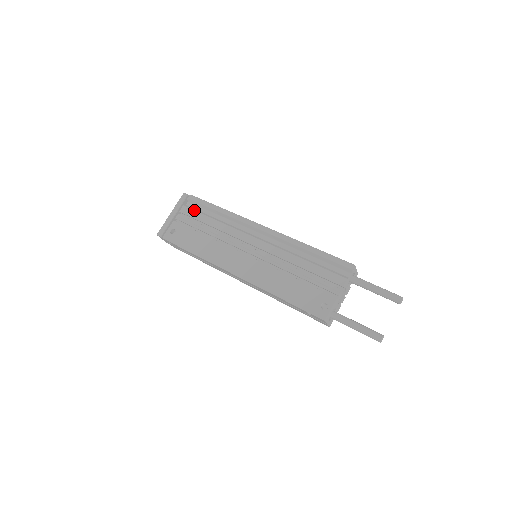
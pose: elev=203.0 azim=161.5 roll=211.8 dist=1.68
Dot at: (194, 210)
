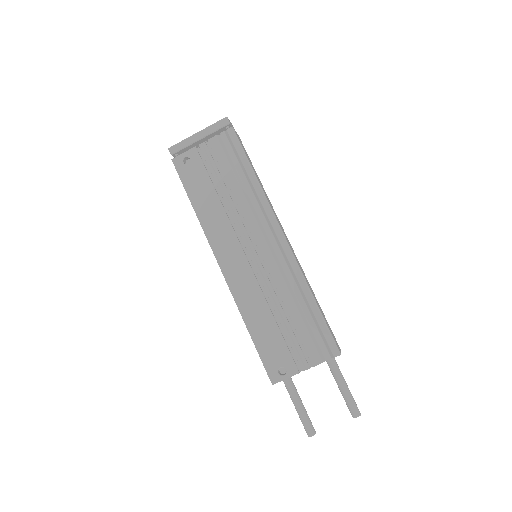
Dot at: (224, 152)
